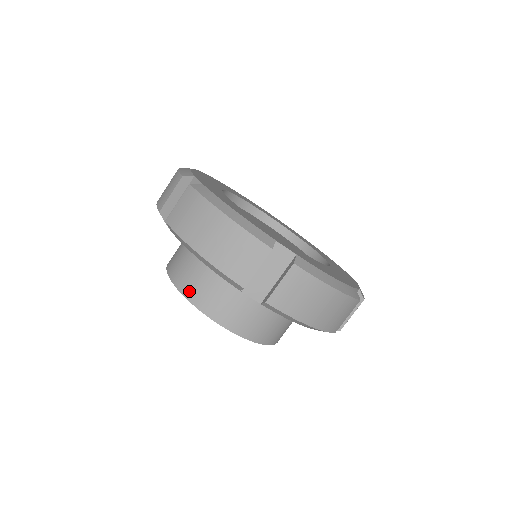
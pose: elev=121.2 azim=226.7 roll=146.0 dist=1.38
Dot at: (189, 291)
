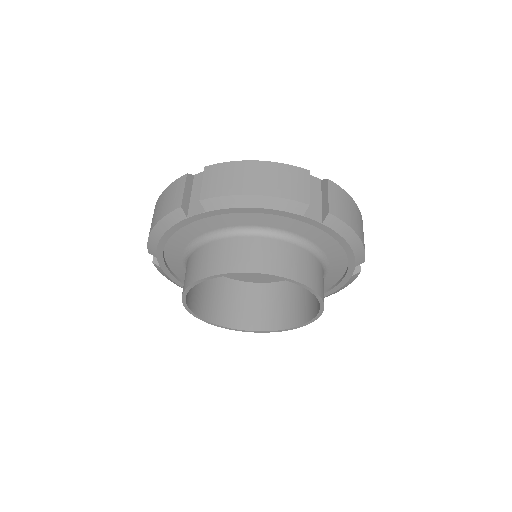
Dot at: (244, 265)
